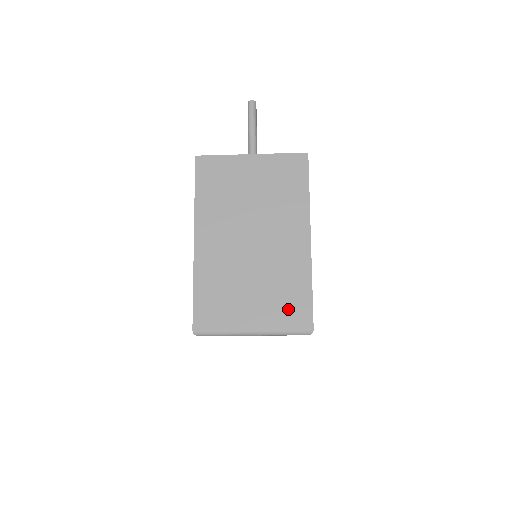
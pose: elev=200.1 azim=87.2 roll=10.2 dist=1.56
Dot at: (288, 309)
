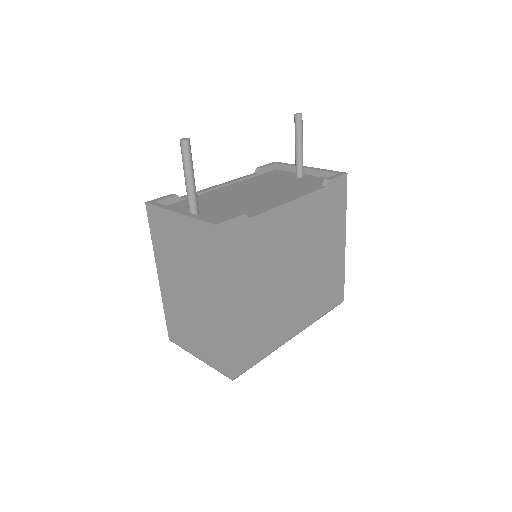
Dot at: (216, 356)
